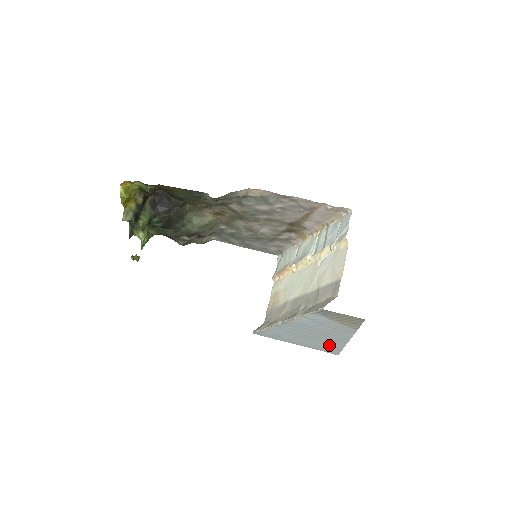
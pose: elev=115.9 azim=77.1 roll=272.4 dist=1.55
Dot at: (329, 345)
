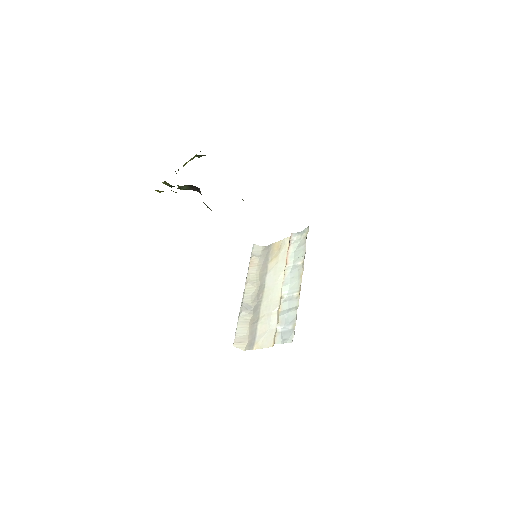
Dot at: occluded
